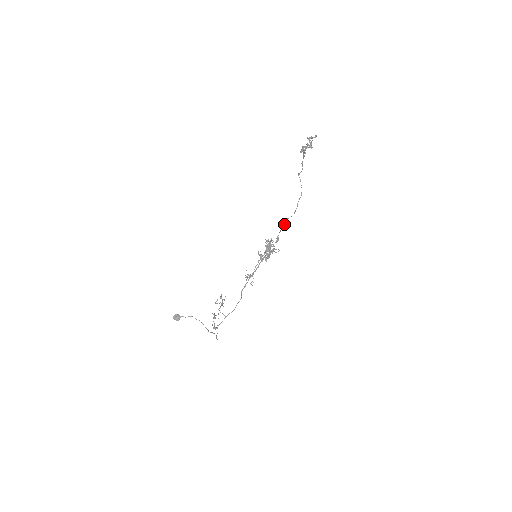
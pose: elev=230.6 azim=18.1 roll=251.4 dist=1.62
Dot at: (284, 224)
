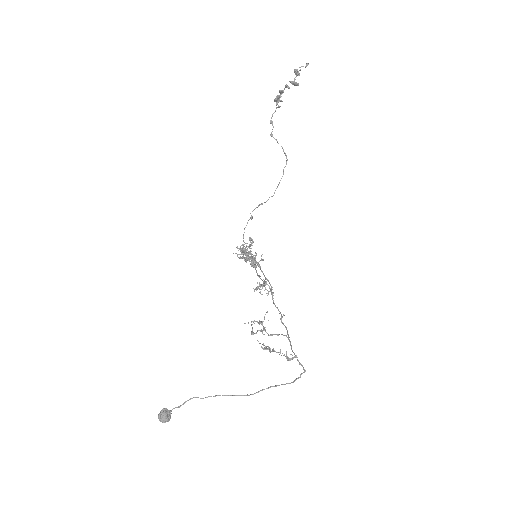
Dot at: (247, 222)
